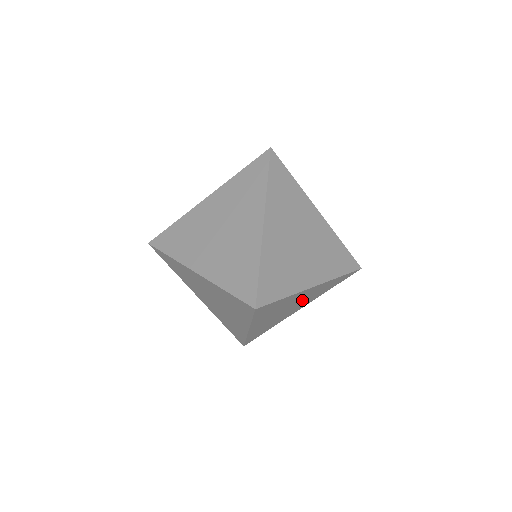
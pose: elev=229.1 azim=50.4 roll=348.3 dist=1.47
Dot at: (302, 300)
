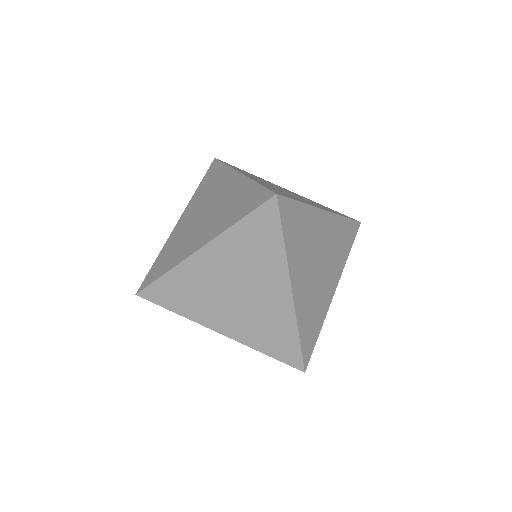
Dot at: occluded
